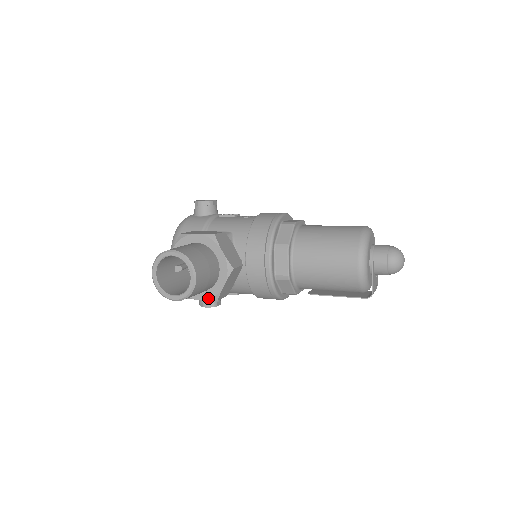
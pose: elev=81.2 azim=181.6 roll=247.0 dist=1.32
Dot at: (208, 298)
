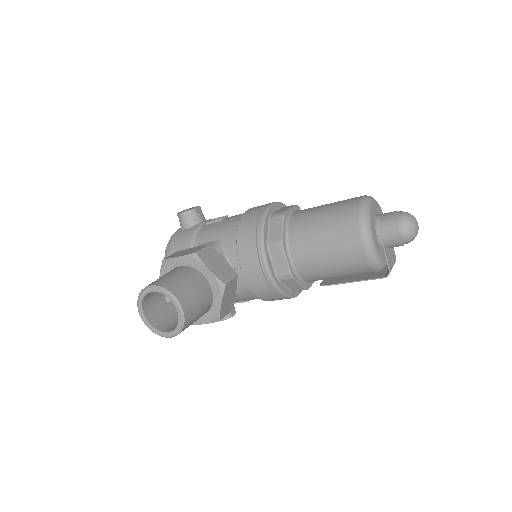
Dot at: (209, 321)
